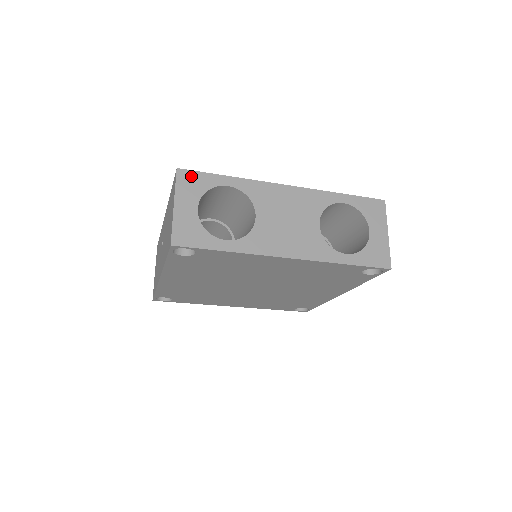
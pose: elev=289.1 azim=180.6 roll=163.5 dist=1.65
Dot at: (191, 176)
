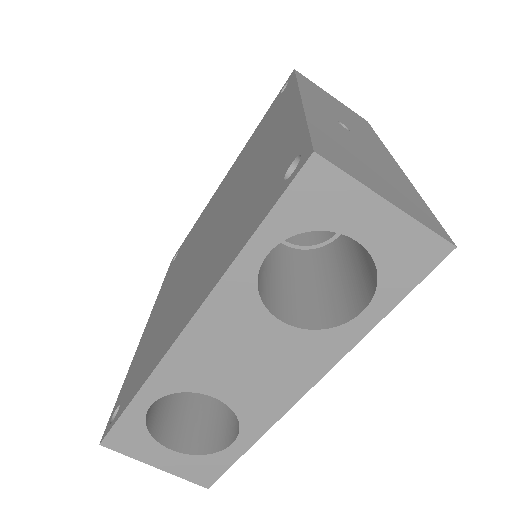
Dot at: (117, 437)
